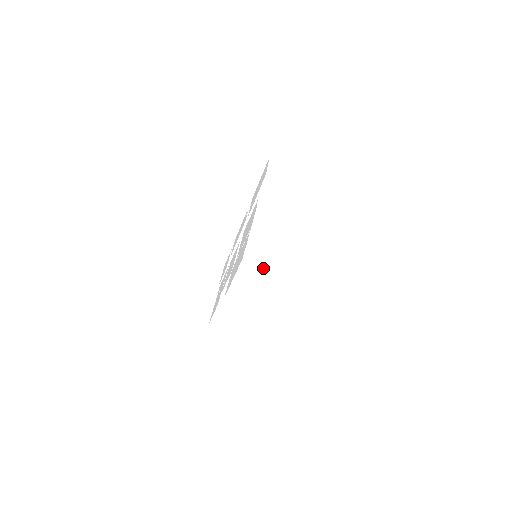
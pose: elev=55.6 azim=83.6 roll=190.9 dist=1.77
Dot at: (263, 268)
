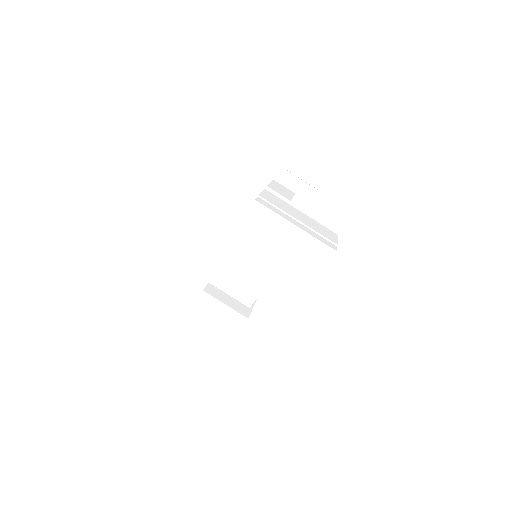
Dot at: (277, 217)
